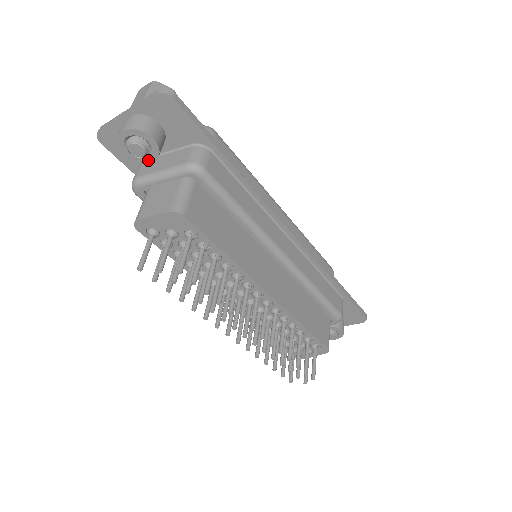
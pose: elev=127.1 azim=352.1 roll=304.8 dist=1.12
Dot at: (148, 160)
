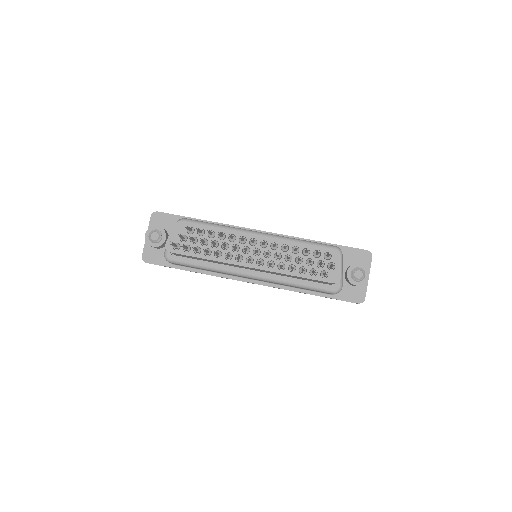
Dot at: (163, 240)
